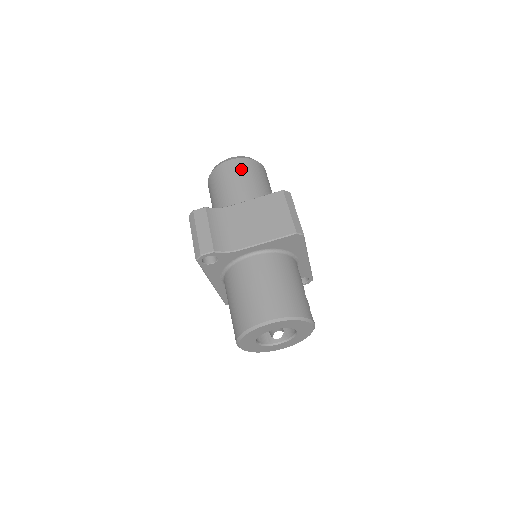
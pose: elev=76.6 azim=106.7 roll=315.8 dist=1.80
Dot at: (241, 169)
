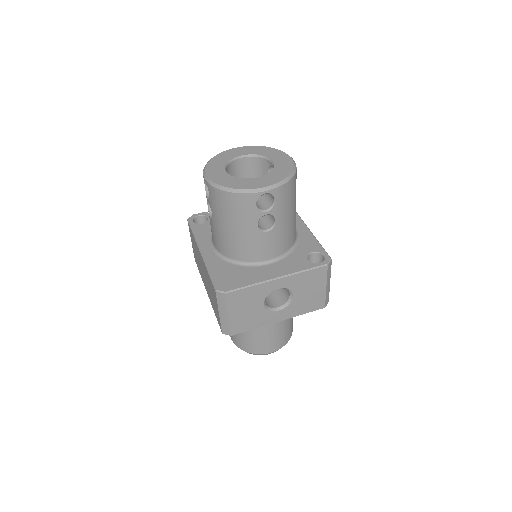
Dot at: occluded
